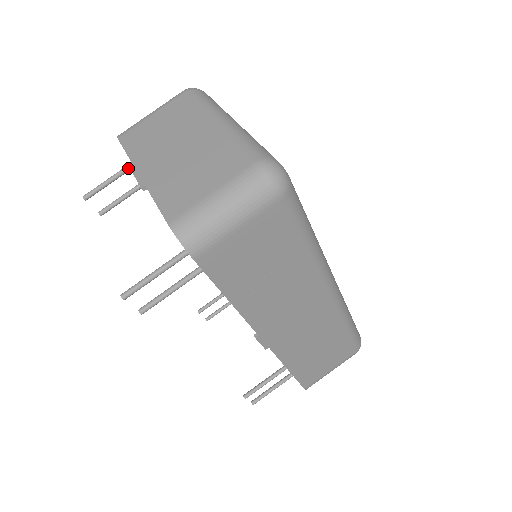
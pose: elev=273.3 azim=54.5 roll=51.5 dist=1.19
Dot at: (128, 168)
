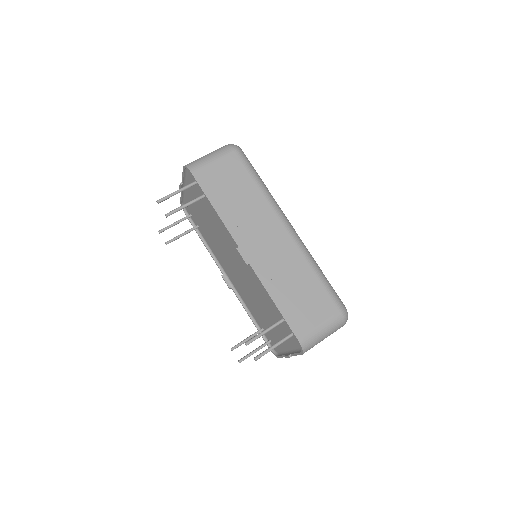
Dot at: (184, 218)
